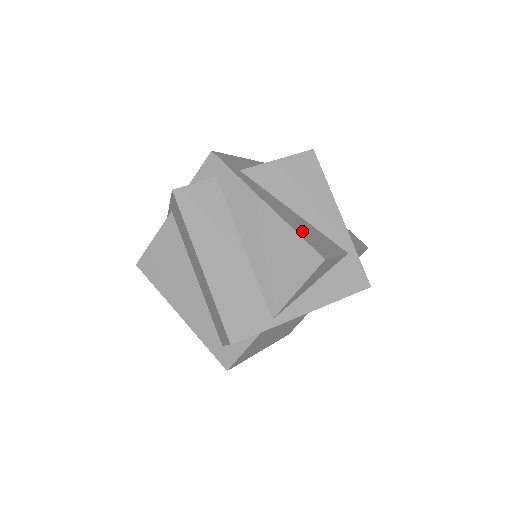
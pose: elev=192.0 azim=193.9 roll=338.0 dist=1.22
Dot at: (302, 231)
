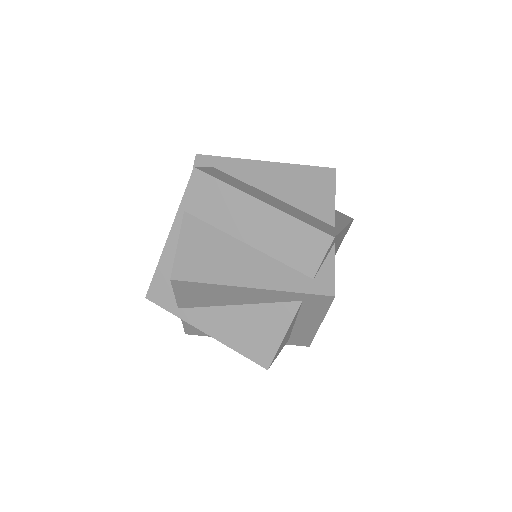
Dot at: occluded
